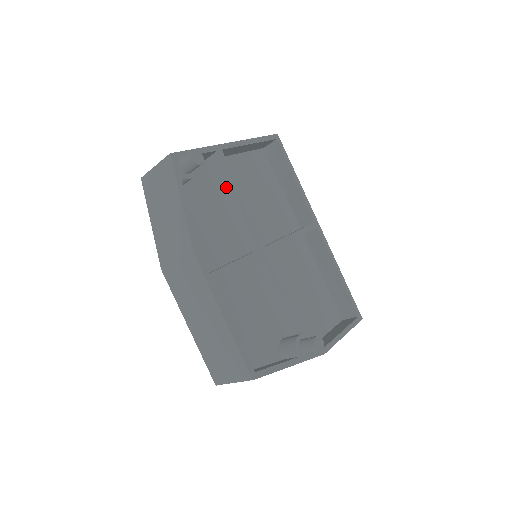
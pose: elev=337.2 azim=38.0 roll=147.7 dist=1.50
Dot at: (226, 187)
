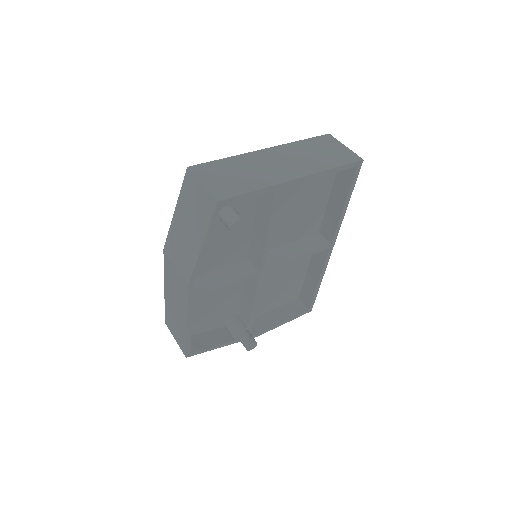
Dot at: (263, 214)
